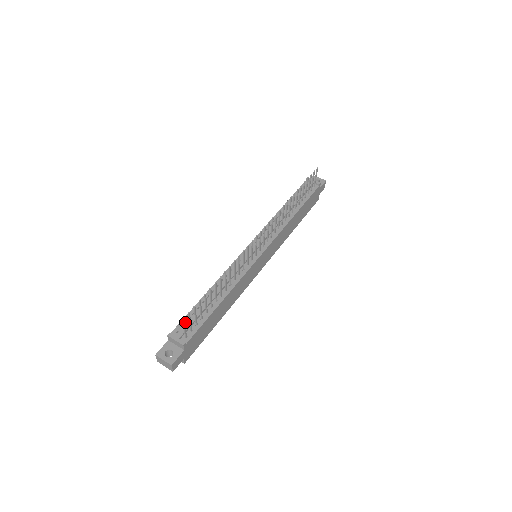
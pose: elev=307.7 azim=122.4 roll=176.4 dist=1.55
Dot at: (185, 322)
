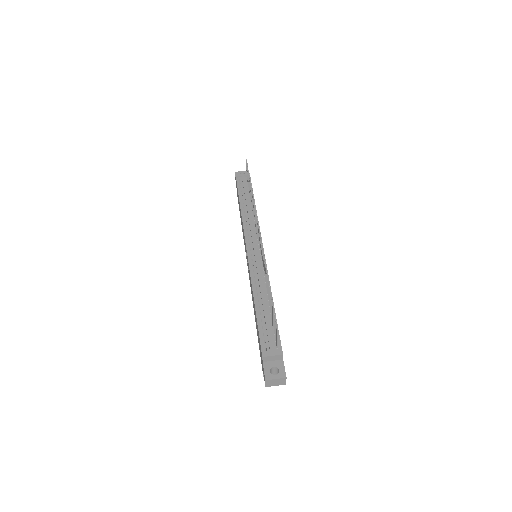
Dot at: (263, 338)
